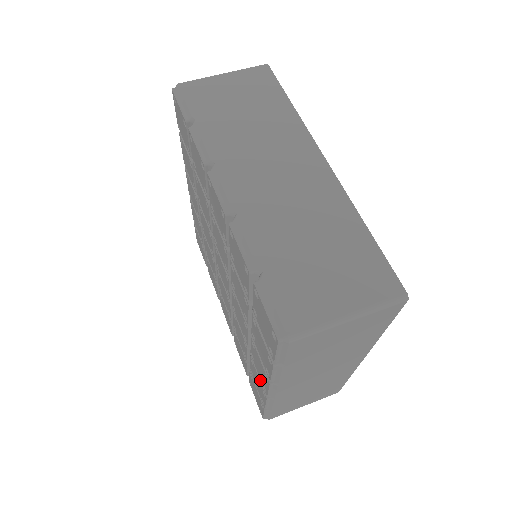
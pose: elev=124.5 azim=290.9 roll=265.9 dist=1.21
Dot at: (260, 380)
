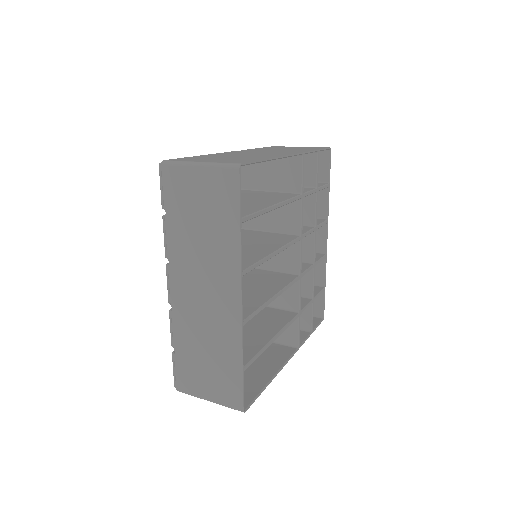
Dot at: occluded
